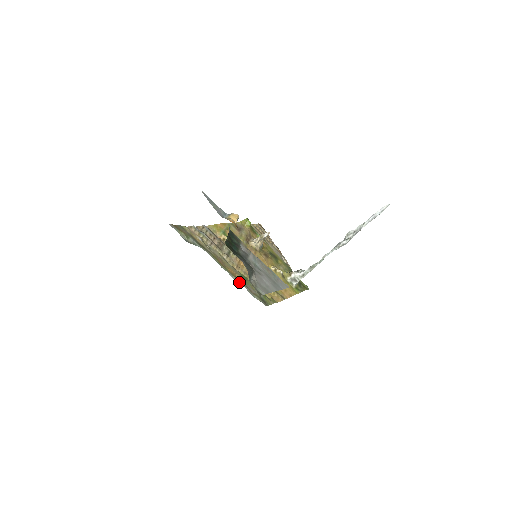
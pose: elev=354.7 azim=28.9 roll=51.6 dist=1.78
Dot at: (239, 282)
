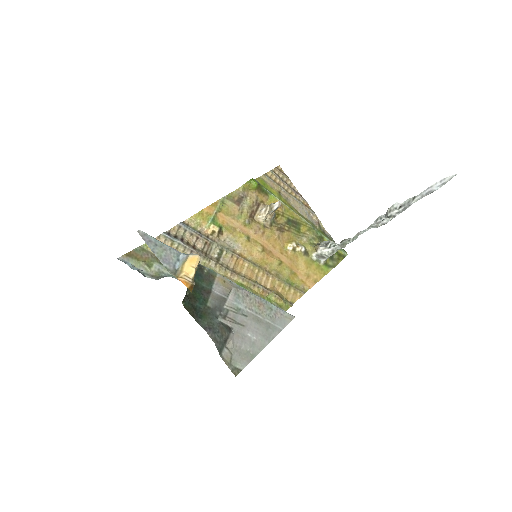
Dot at: occluded
